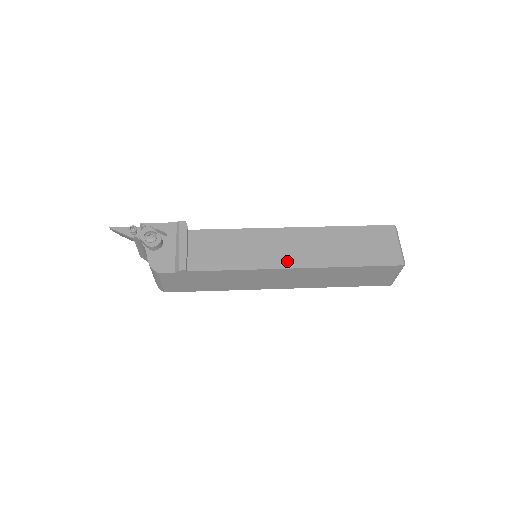
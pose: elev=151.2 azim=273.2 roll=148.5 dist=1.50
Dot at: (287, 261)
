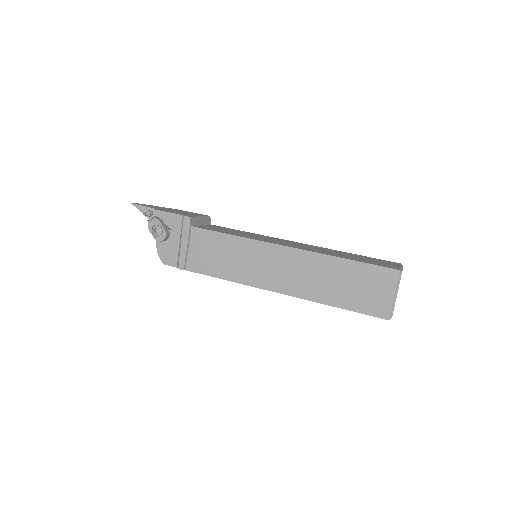
Dot at: (272, 283)
